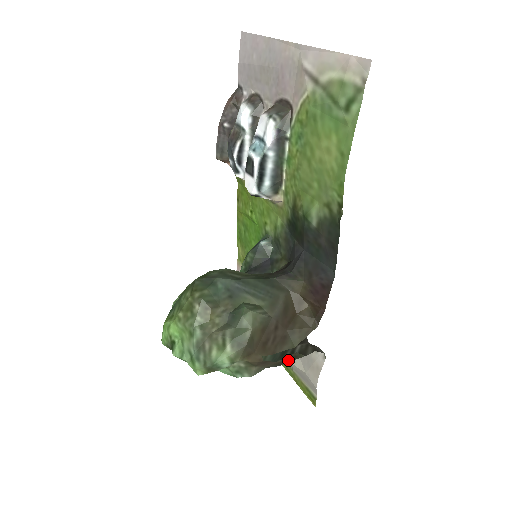
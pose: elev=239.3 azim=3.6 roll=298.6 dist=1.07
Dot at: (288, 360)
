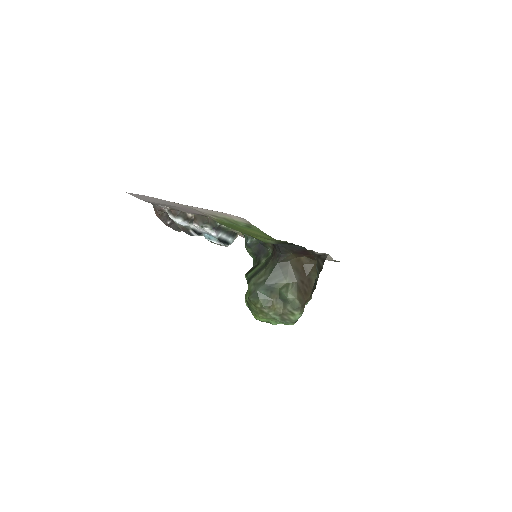
Dot at: occluded
